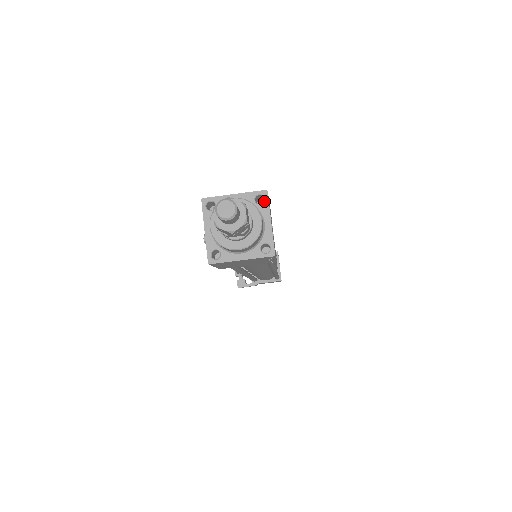
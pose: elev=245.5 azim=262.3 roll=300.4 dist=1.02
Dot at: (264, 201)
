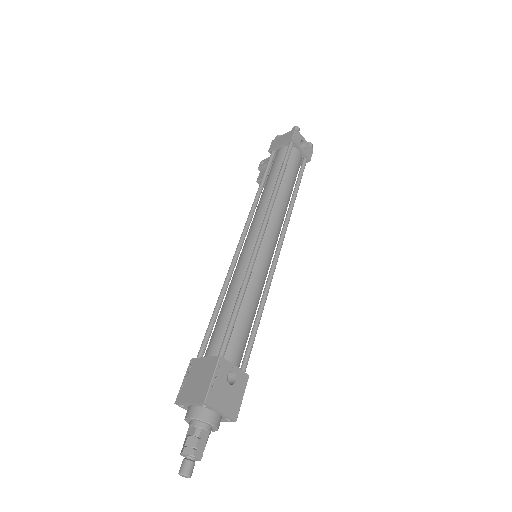
Dot at: (208, 407)
